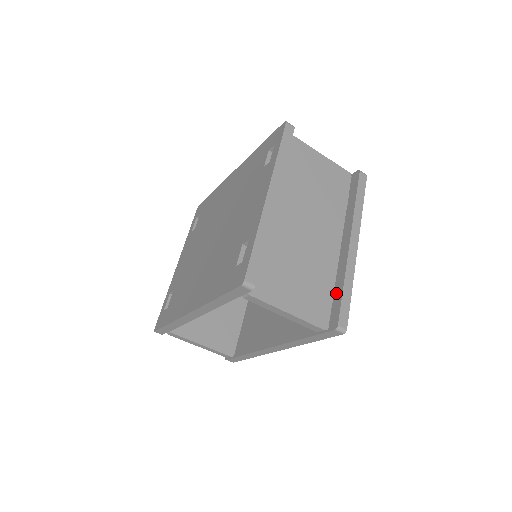
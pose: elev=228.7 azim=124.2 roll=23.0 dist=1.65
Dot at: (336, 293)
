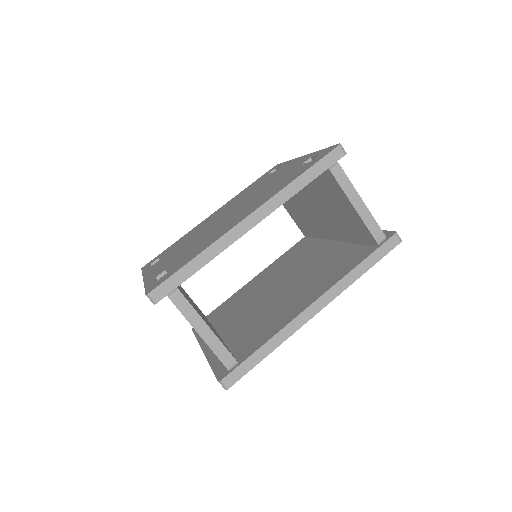
Dot at: occluded
